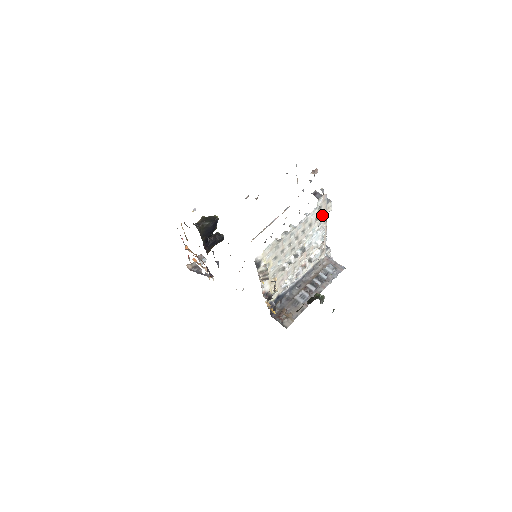
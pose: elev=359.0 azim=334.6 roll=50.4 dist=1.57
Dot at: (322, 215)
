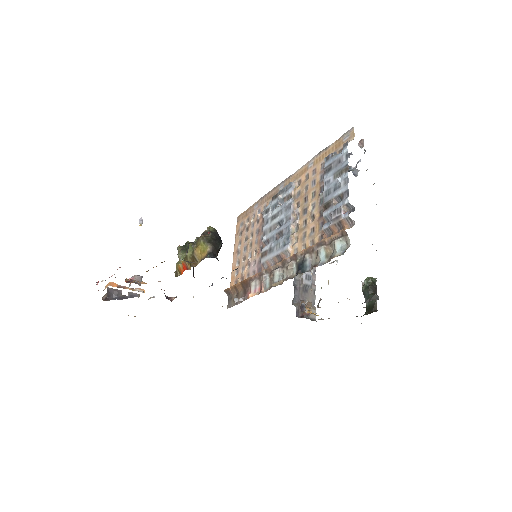
Dot at: occluded
